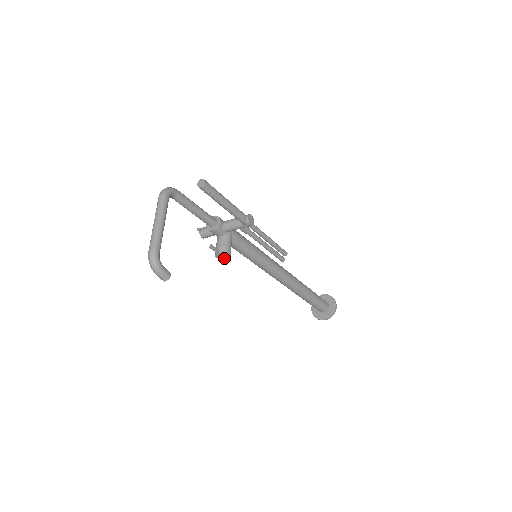
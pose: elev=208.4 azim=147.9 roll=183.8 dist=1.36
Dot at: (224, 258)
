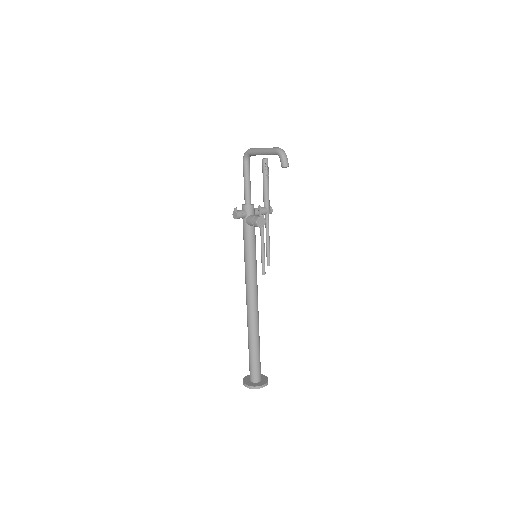
Dot at: (260, 225)
